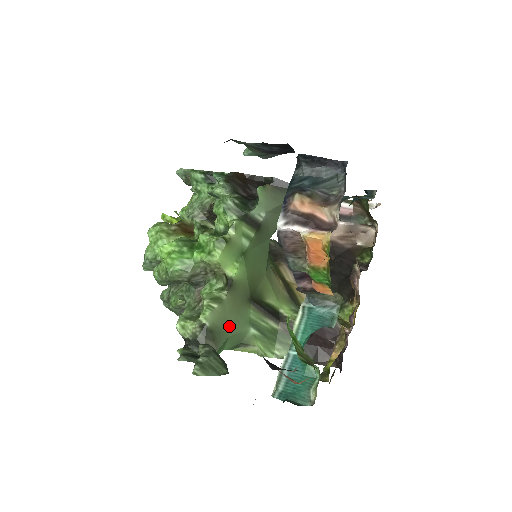
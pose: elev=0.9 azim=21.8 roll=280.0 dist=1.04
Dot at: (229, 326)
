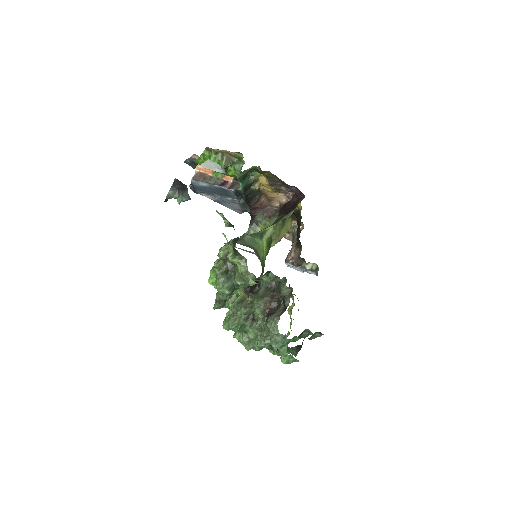
Dot at: occluded
